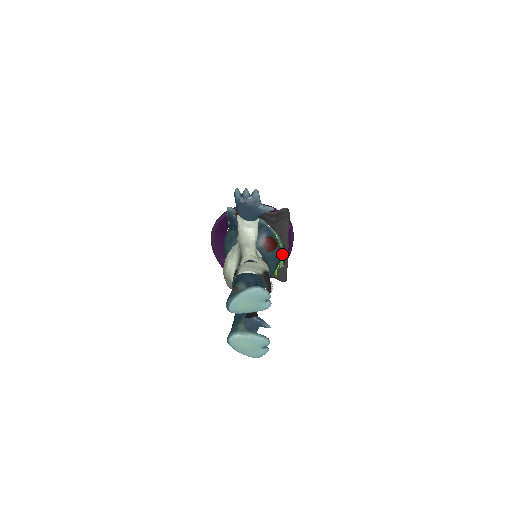
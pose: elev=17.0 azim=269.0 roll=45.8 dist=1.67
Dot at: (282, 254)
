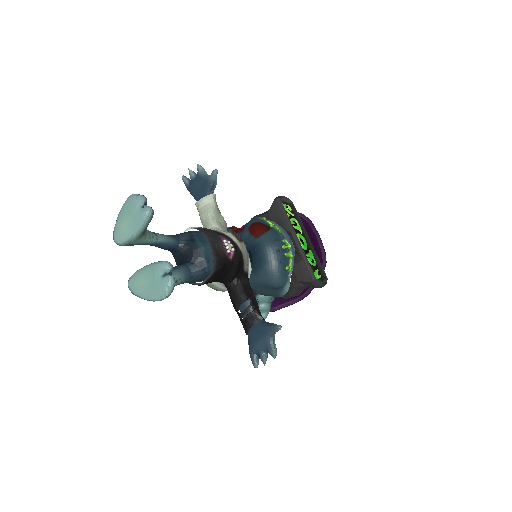
Dot at: (286, 241)
